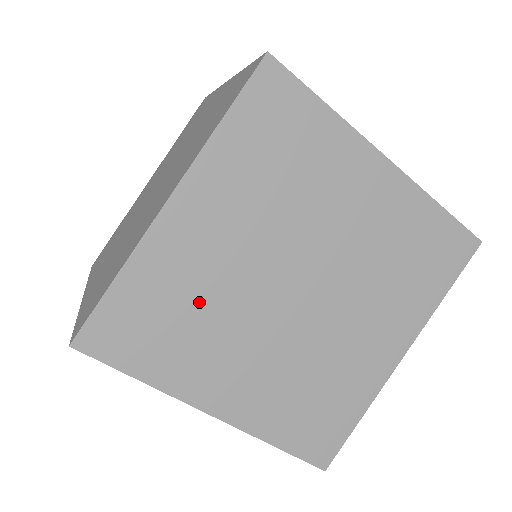
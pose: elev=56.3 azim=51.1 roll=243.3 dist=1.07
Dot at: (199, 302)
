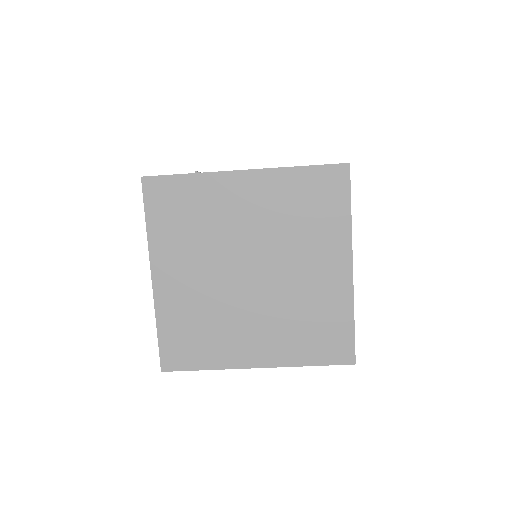
Dot at: (203, 315)
